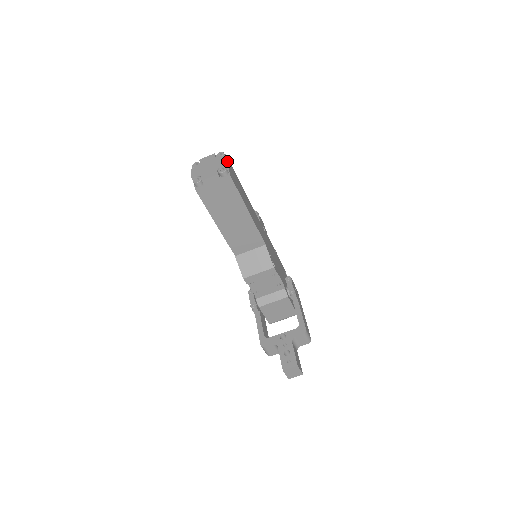
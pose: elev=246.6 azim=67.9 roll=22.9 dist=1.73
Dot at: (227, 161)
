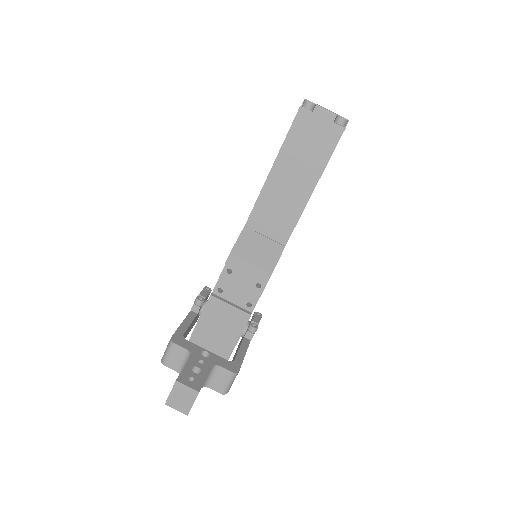
Dot at: occluded
